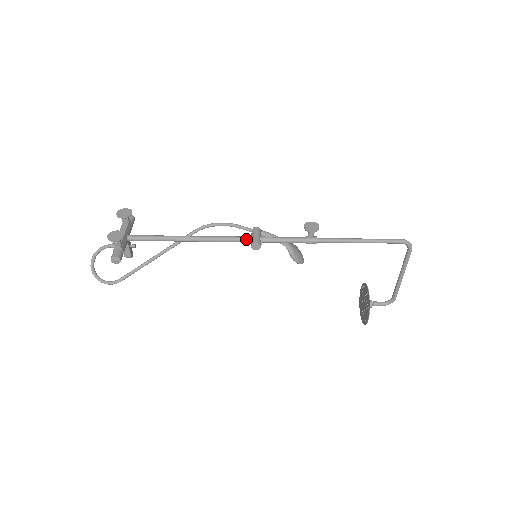
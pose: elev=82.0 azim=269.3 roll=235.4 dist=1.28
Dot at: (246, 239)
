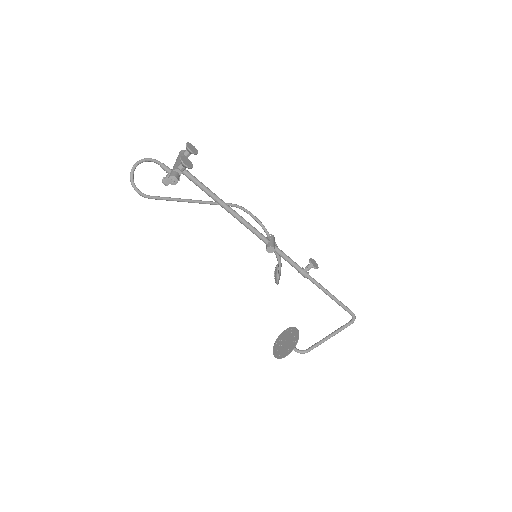
Dot at: (266, 239)
